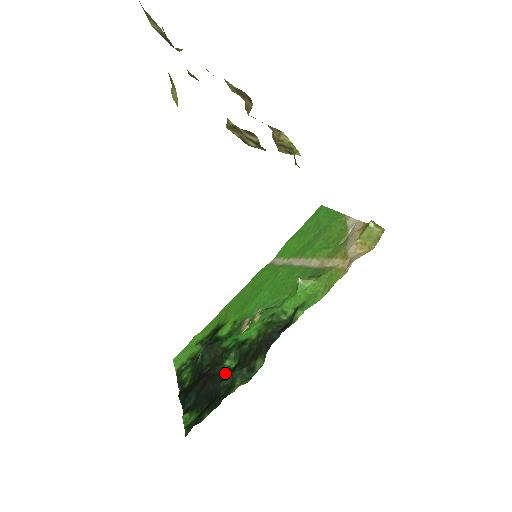
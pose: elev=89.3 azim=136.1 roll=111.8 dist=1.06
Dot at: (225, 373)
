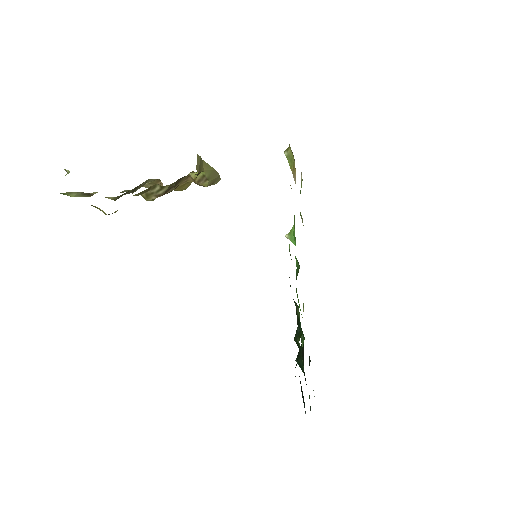
Dot at: occluded
